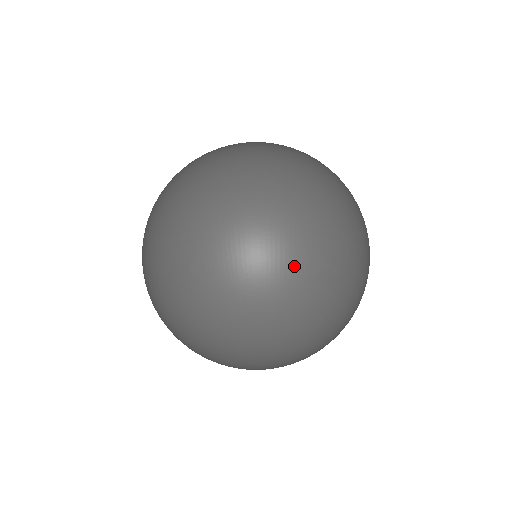
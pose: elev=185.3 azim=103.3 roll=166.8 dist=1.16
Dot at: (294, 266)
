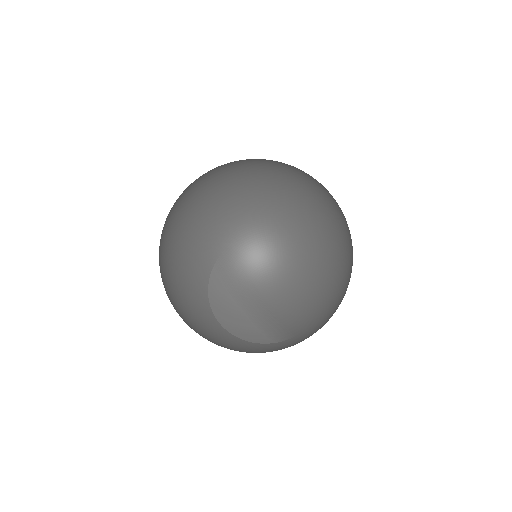
Dot at: (342, 217)
